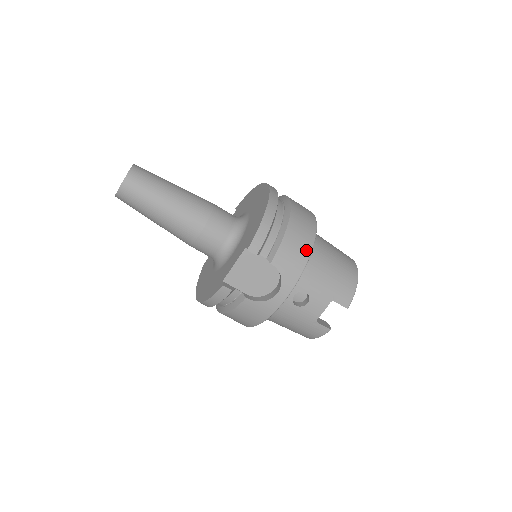
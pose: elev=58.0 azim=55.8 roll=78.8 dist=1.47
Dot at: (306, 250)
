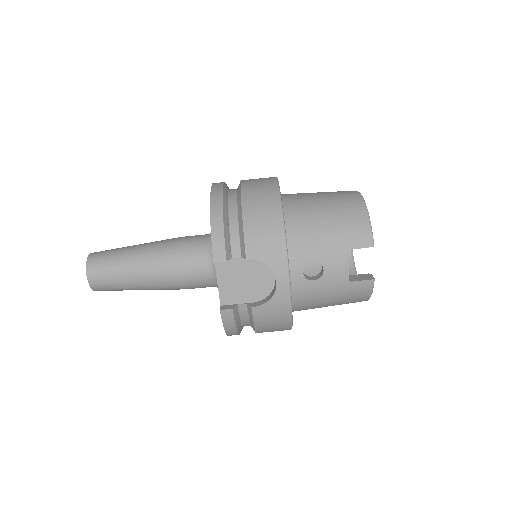
Dot at: (276, 221)
